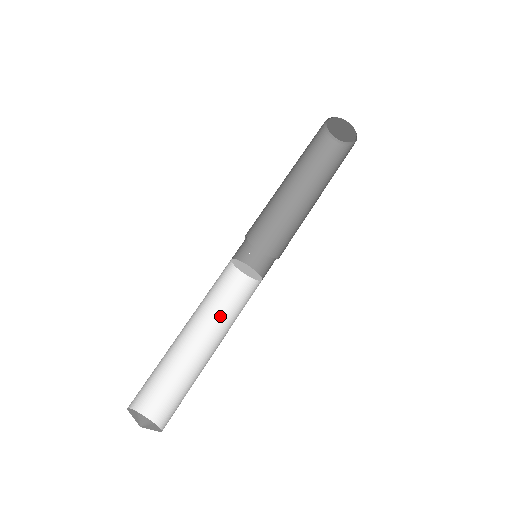
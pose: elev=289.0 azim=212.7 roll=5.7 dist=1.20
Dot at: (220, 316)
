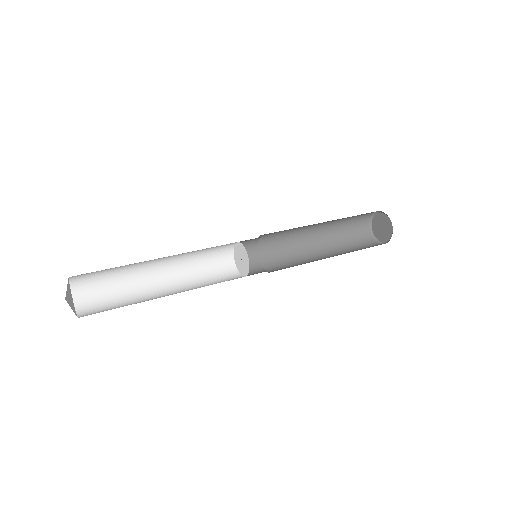
Dot at: (197, 285)
